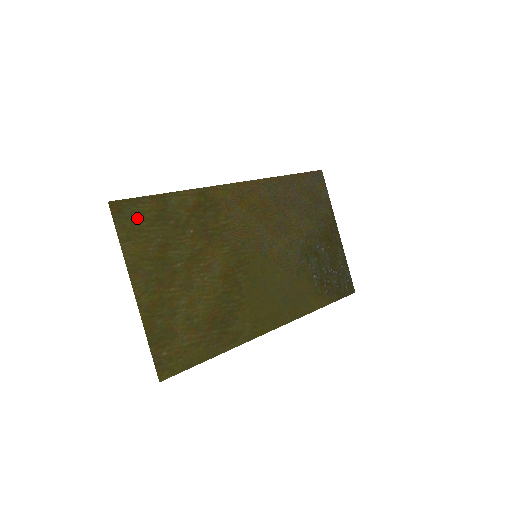
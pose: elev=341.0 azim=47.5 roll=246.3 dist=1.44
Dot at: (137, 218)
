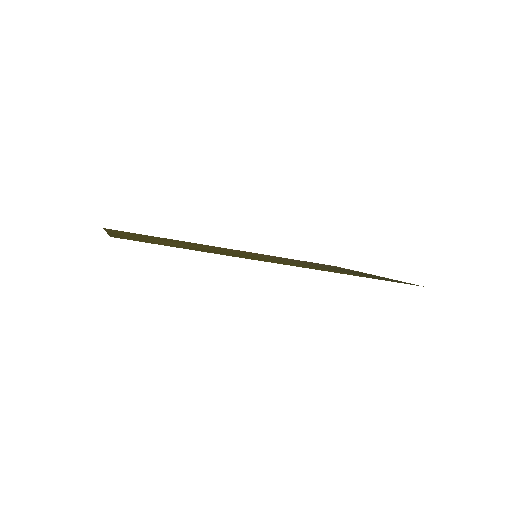
Dot at: occluded
